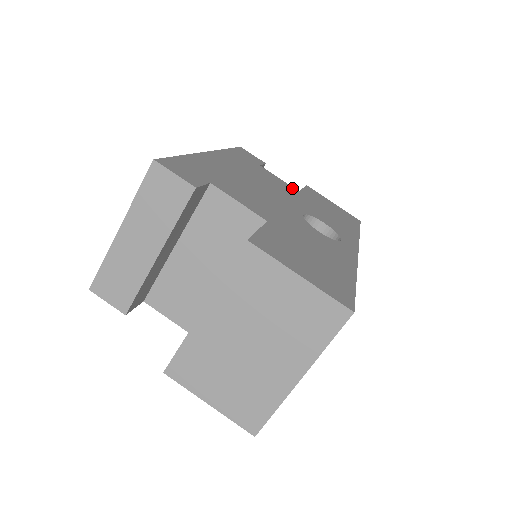
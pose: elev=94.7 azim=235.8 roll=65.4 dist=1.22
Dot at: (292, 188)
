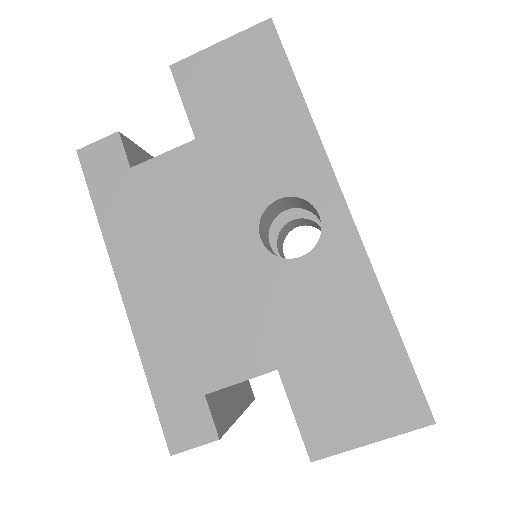
Dot at: (188, 153)
